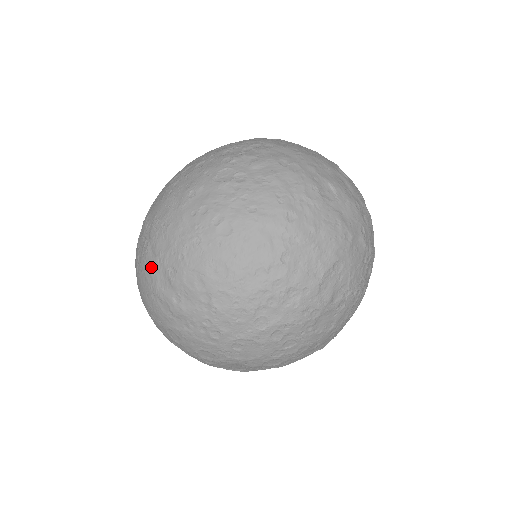
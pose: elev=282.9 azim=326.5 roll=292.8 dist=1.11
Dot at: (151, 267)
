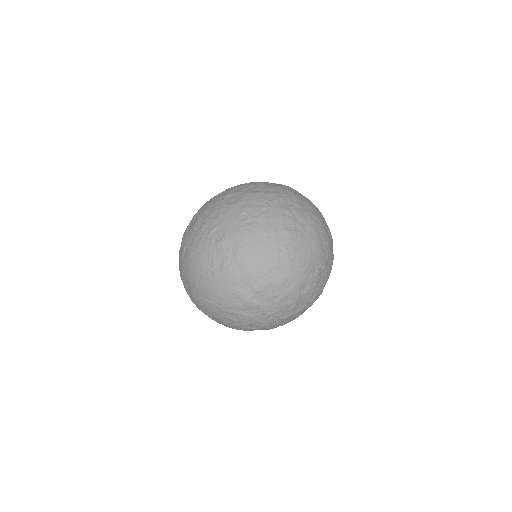
Dot at: (236, 278)
